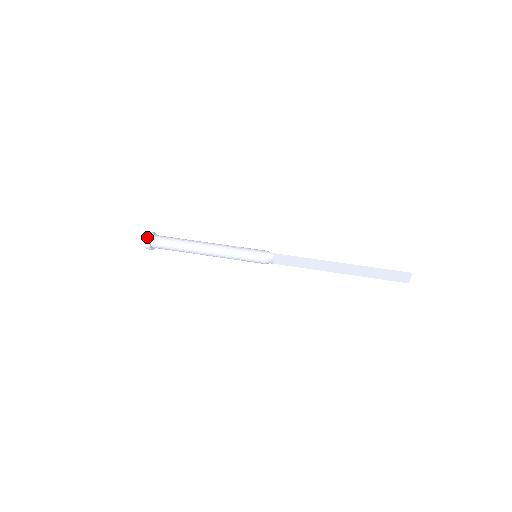
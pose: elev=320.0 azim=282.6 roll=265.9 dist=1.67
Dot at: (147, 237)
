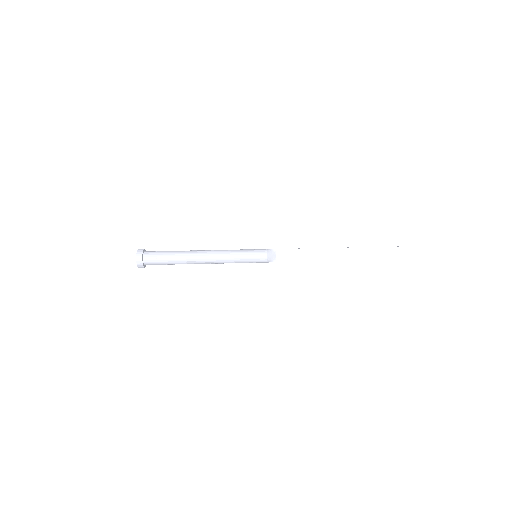
Dot at: (139, 250)
